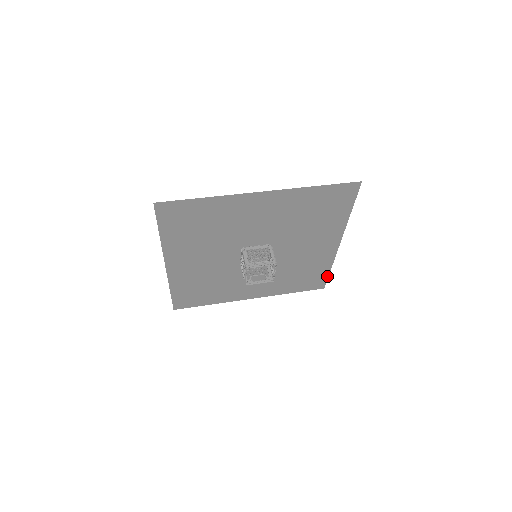
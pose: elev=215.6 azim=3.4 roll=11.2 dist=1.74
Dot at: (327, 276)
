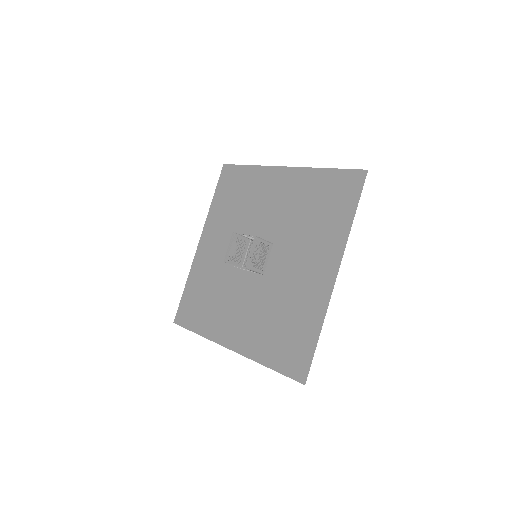
Dot at: (314, 351)
